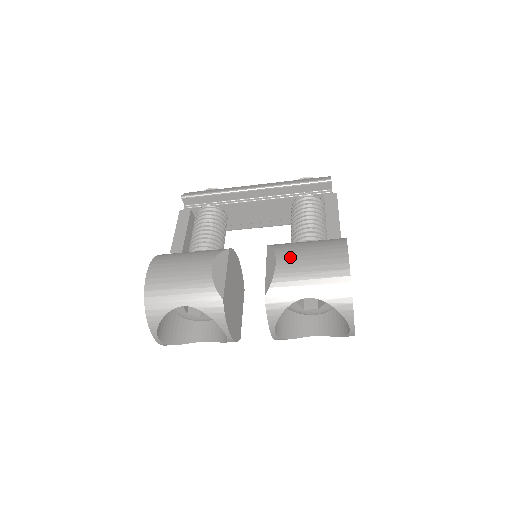
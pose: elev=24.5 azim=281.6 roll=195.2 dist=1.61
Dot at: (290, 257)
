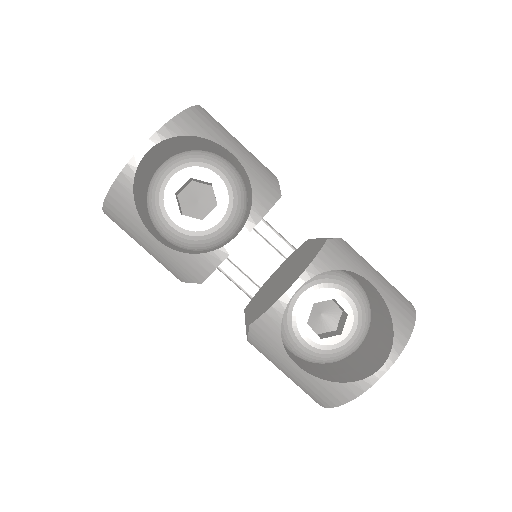
Dot at: occluded
